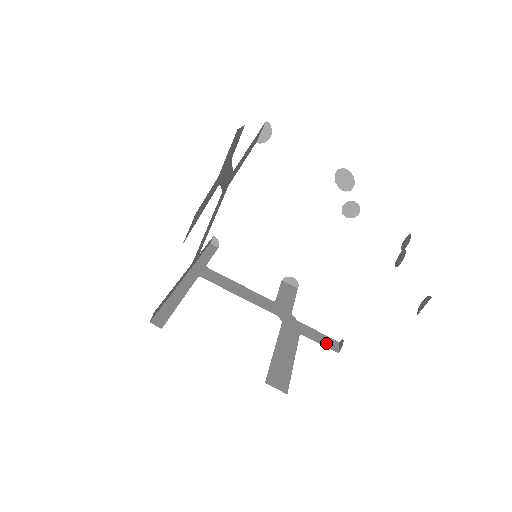
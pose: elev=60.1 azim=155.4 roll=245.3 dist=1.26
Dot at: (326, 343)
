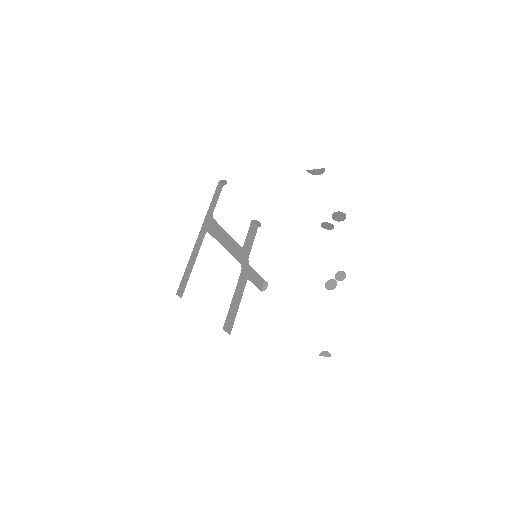
Dot at: (258, 284)
